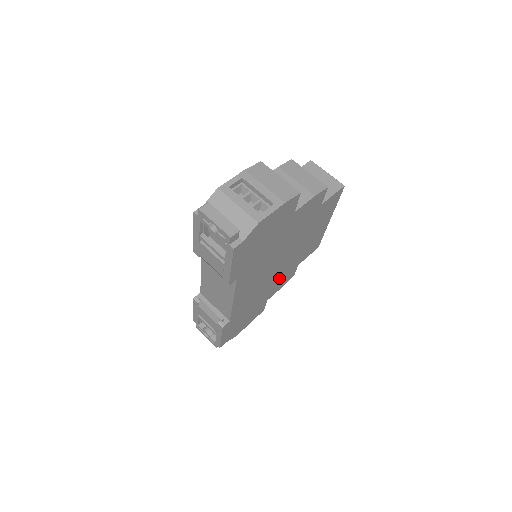
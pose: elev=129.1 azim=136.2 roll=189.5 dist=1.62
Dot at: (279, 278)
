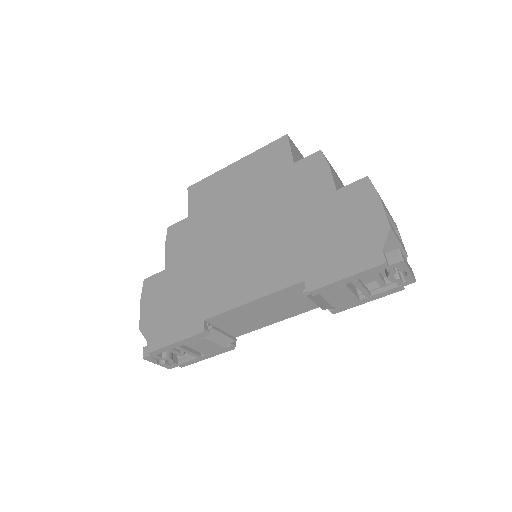
Dot at: occluded
